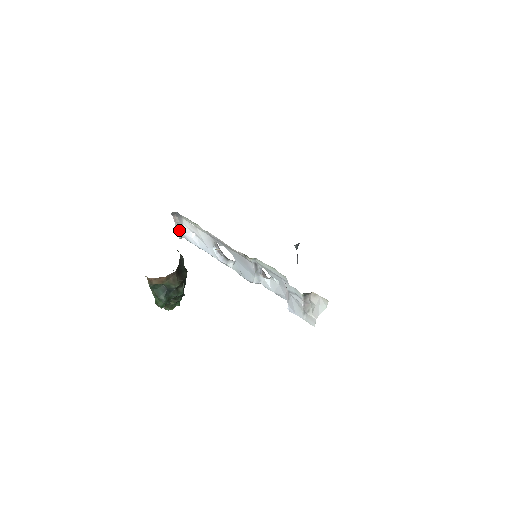
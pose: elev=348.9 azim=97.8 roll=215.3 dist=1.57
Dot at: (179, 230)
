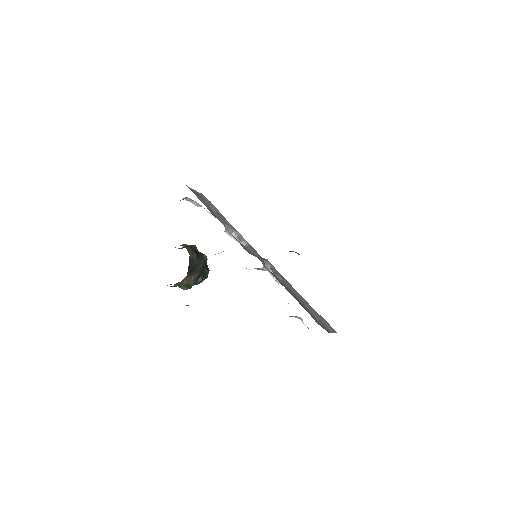
Dot at: (197, 203)
